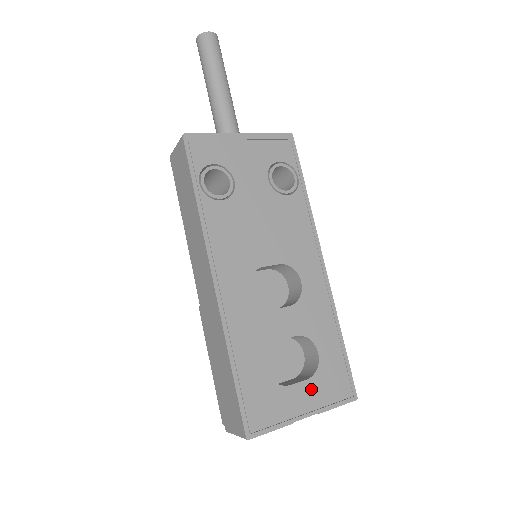
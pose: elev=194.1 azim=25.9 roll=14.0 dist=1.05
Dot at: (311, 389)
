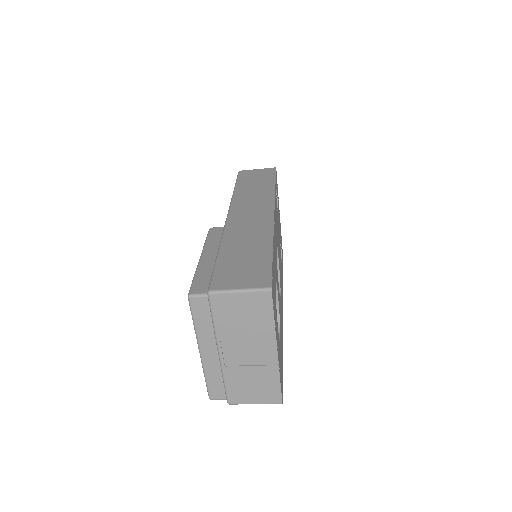
Dot at: occluded
